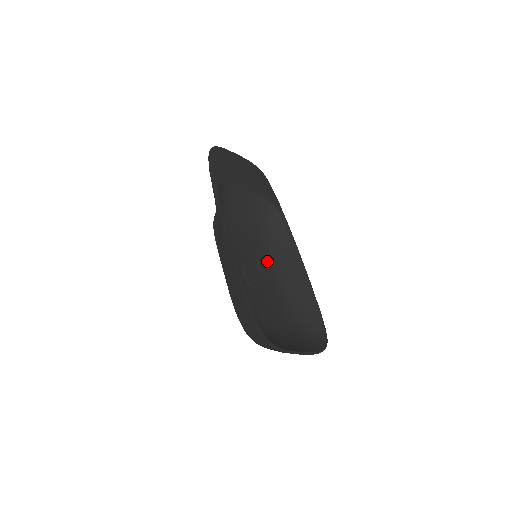
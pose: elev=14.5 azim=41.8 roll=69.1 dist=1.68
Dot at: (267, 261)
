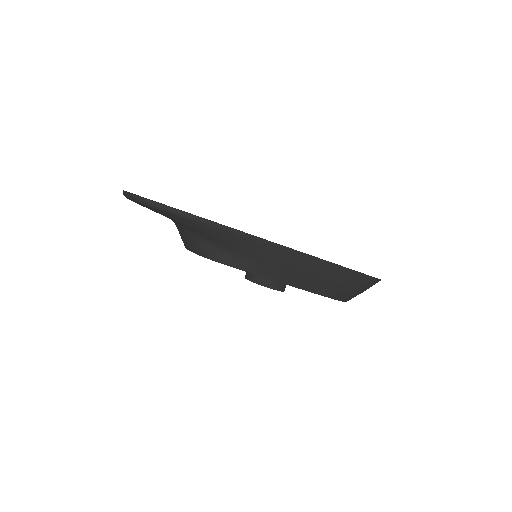
Dot at: occluded
